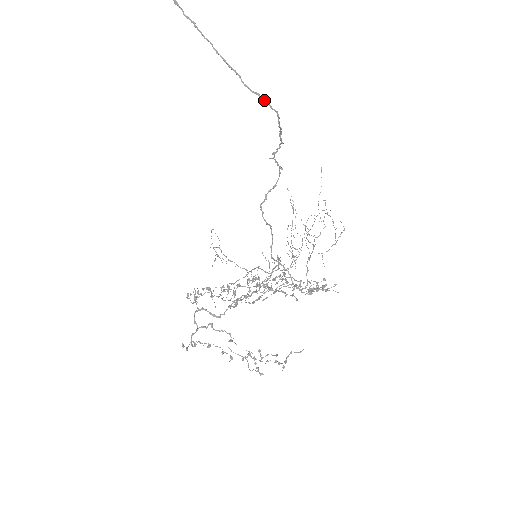
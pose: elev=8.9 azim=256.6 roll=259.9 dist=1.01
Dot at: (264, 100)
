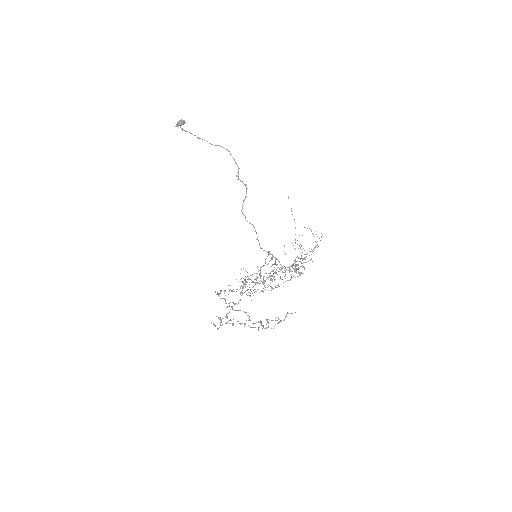
Dot at: (220, 146)
